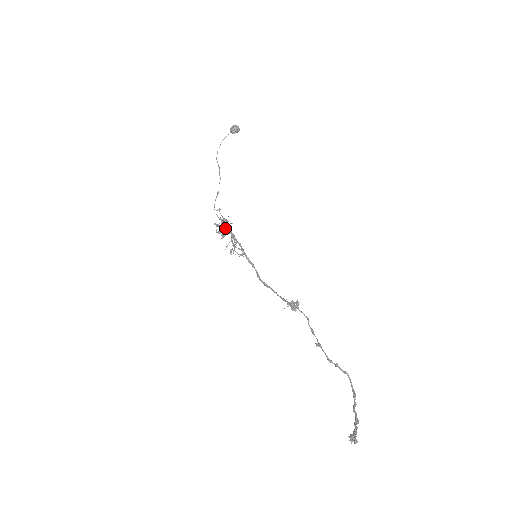
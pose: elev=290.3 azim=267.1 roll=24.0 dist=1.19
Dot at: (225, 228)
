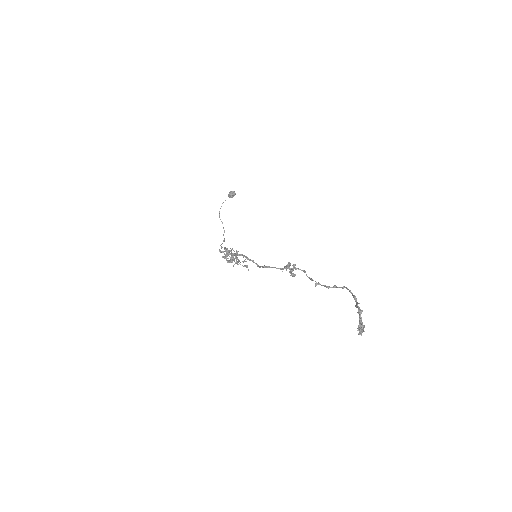
Dot at: (229, 253)
